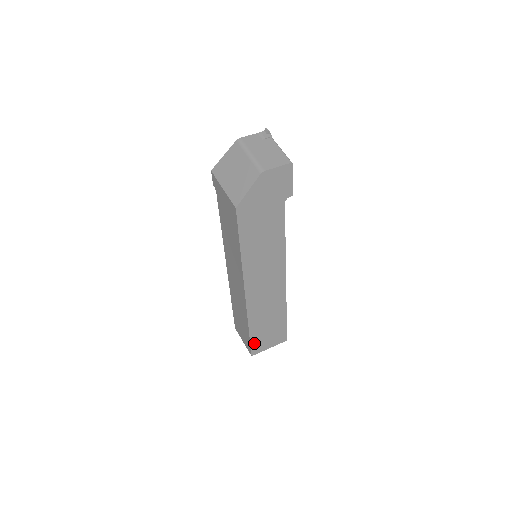
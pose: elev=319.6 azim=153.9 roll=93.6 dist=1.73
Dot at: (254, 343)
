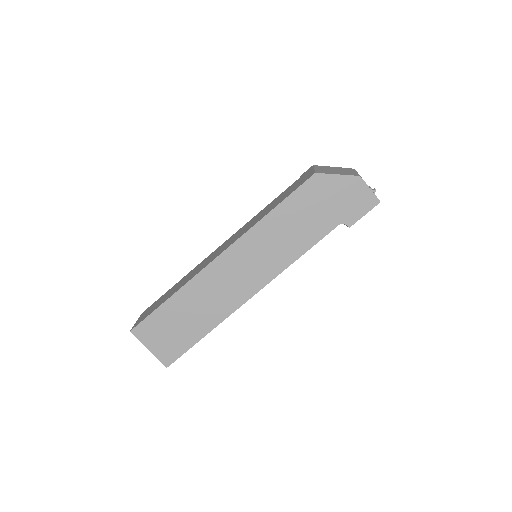
Dot at: (152, 320)
